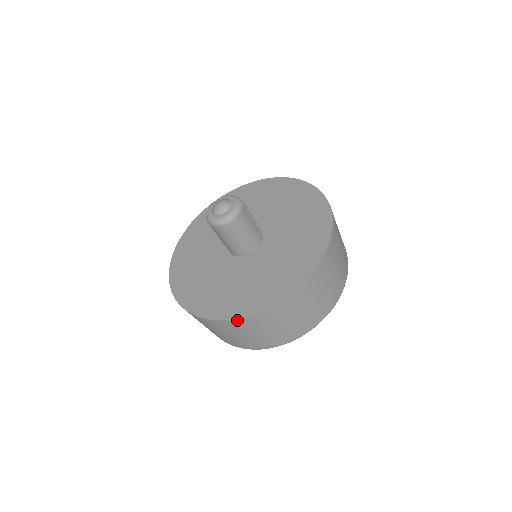
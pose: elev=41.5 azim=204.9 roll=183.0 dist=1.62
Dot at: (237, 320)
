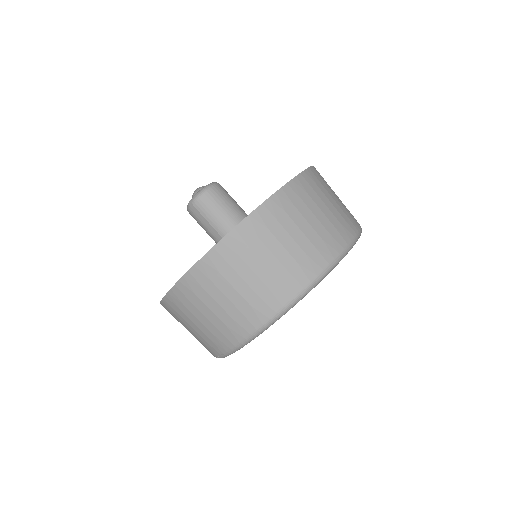
Dot at: (294, 182)
